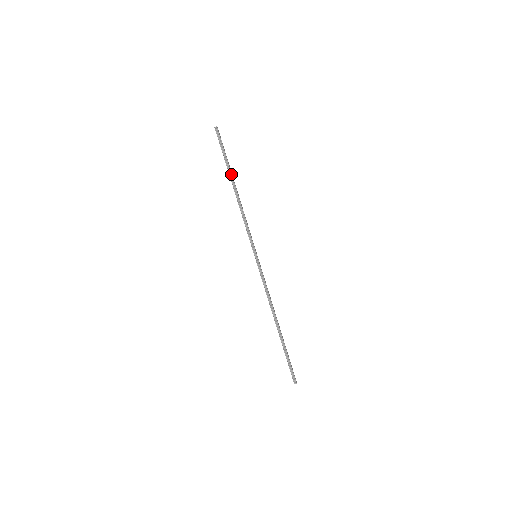
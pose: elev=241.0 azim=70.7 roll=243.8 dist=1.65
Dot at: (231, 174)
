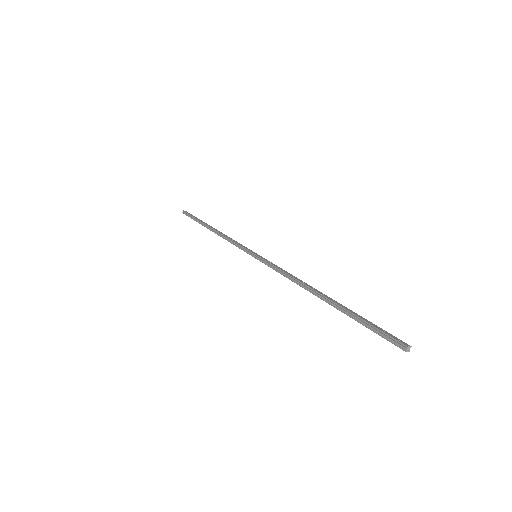
Dot at: (204, 224)
